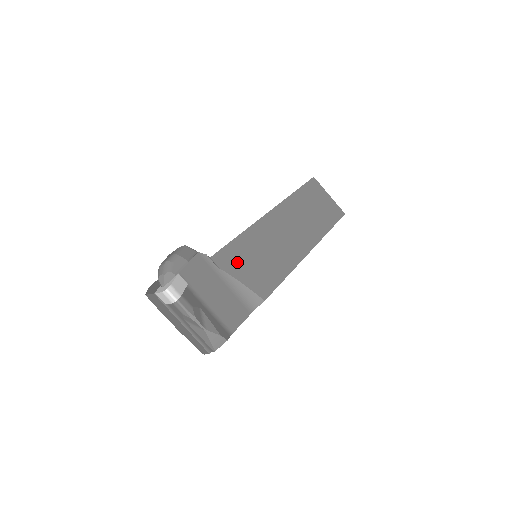
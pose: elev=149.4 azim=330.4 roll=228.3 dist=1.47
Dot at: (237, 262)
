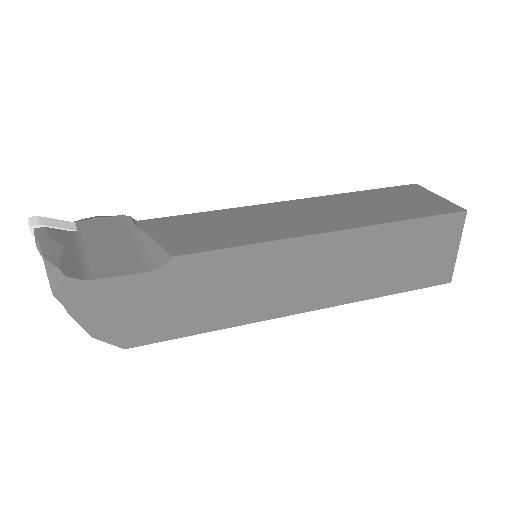
Dot at: (171, 227)
